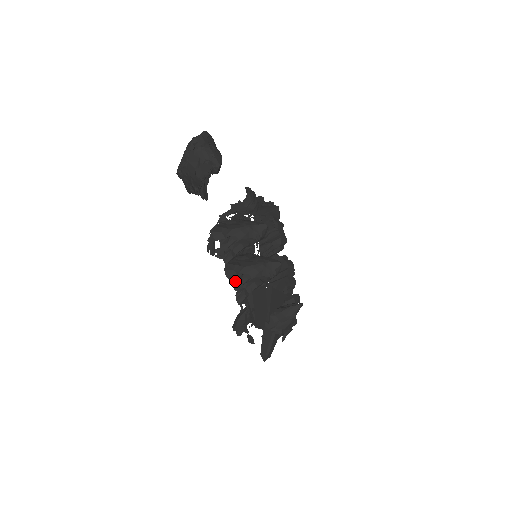
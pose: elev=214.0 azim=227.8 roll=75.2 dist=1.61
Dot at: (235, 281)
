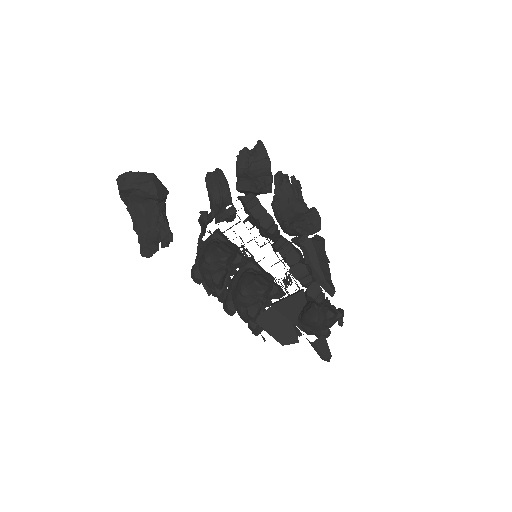
Dot at: (239, 315)
